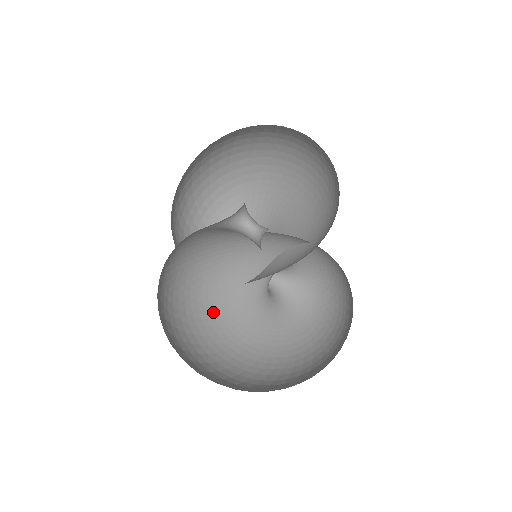
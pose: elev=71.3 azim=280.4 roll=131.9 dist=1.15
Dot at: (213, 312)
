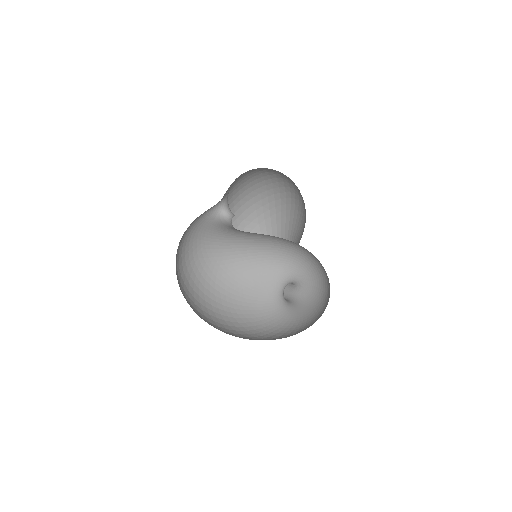
Dot at: (233, 303)
